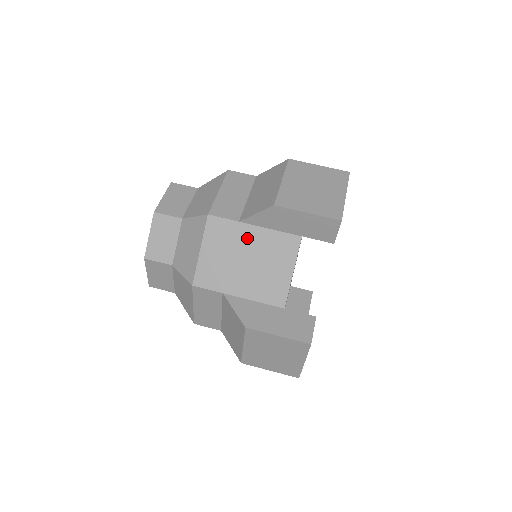
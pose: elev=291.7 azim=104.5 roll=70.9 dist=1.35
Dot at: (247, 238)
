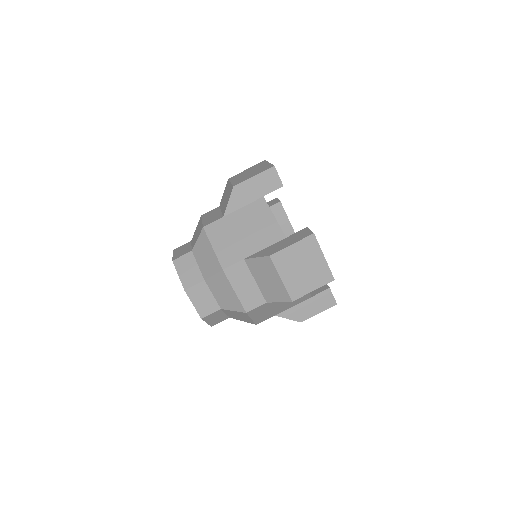
Dot at: (234, 221)
